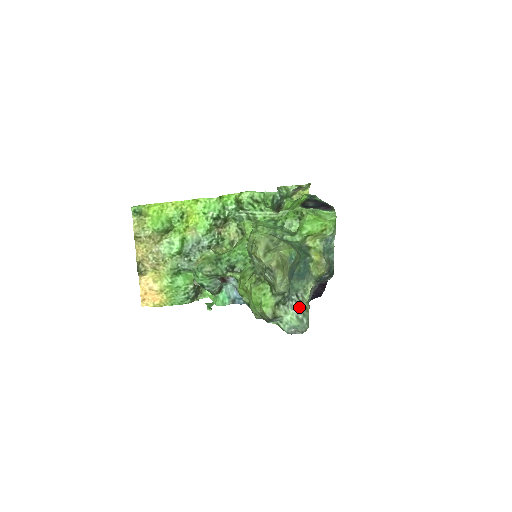
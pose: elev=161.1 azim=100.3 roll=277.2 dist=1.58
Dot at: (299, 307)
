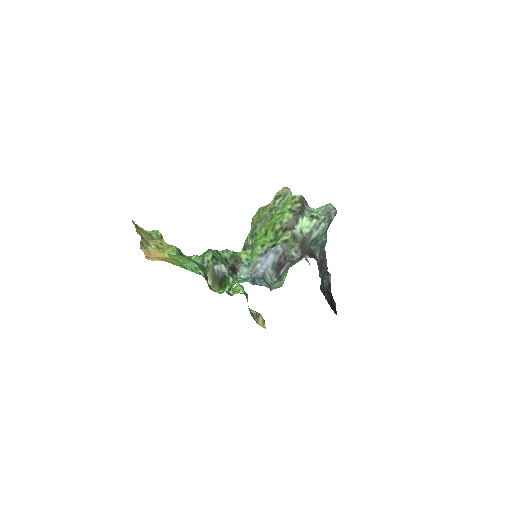
Dot at: occluded
